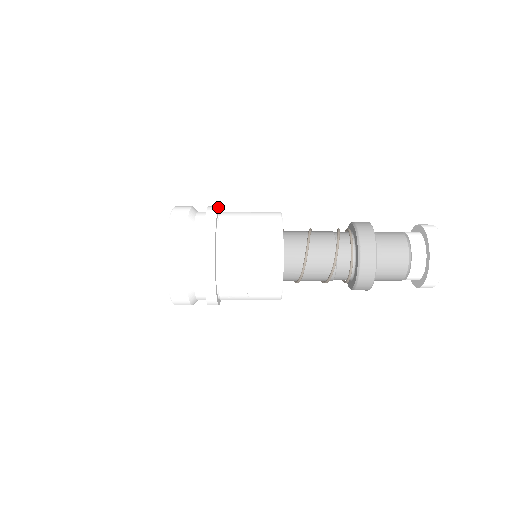
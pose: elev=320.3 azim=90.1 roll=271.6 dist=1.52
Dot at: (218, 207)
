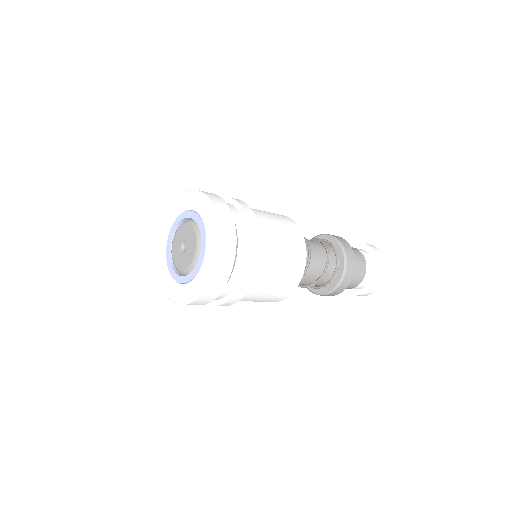
Dot at: occluded
